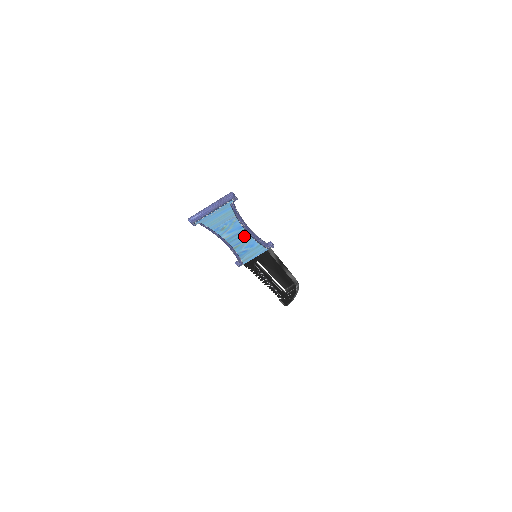
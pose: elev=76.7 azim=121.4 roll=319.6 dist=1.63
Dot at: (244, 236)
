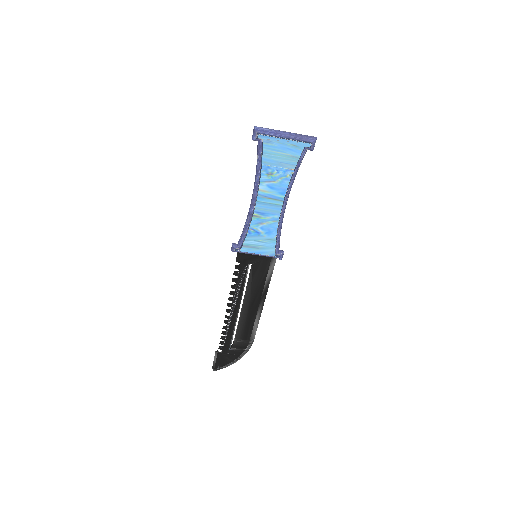
Dot at: (275, 209)
